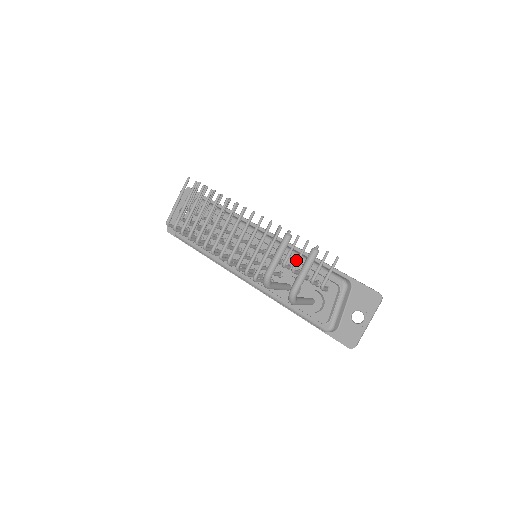
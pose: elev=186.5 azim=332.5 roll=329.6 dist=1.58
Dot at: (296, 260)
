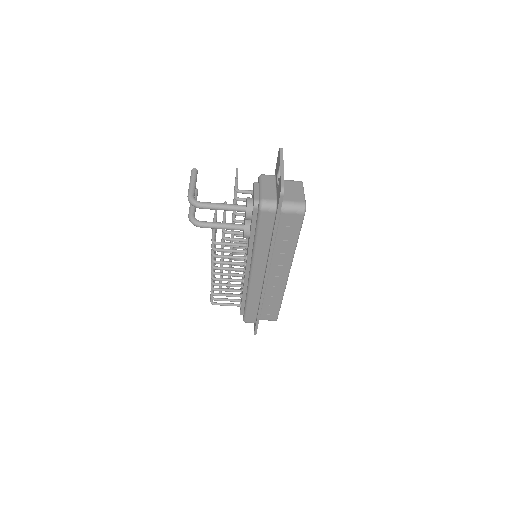
Dot at: occluded
